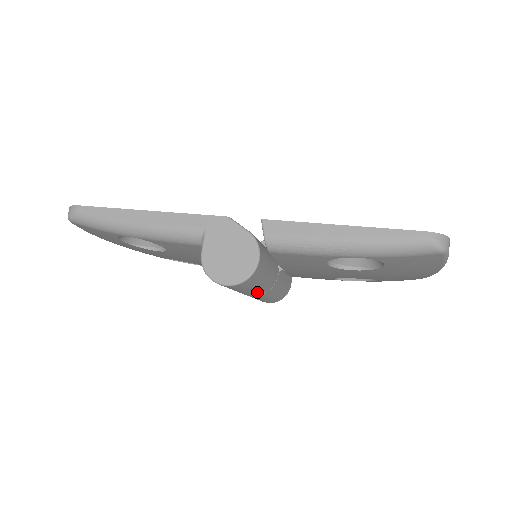
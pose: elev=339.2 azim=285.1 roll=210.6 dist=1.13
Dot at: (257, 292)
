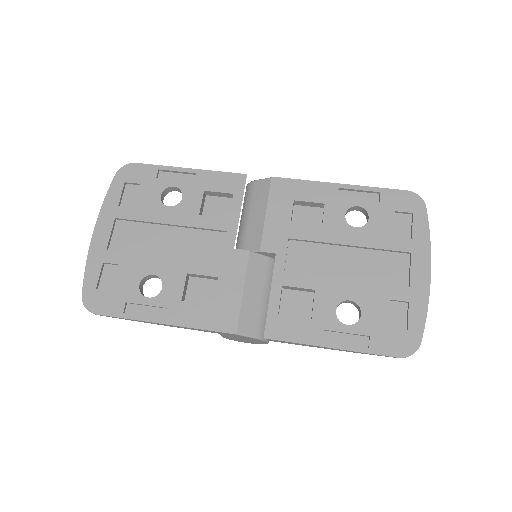
Dot at: occluded
